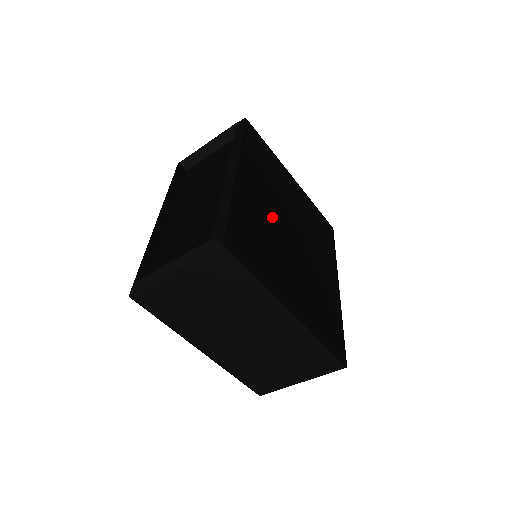
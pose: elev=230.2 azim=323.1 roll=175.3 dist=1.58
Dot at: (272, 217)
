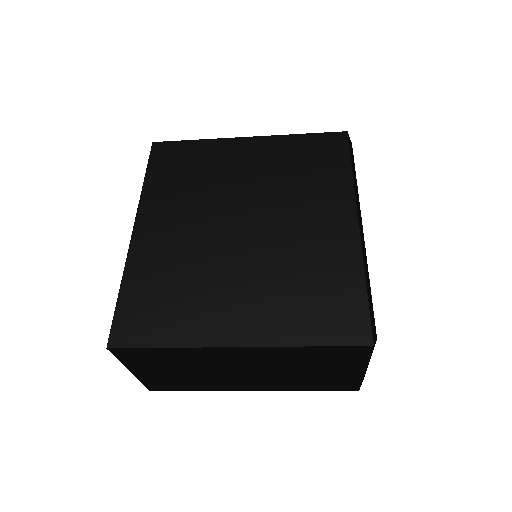
Dot at: (198, 237)
